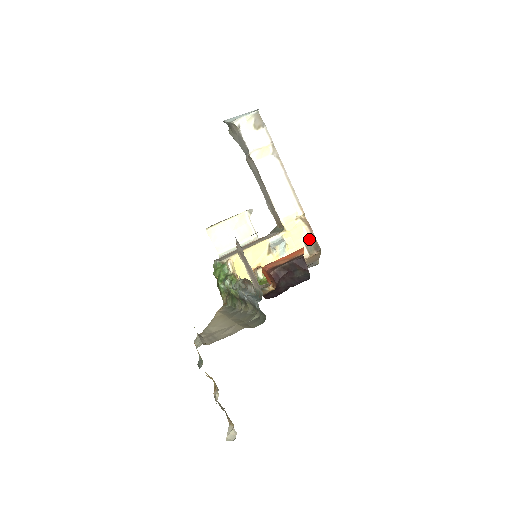
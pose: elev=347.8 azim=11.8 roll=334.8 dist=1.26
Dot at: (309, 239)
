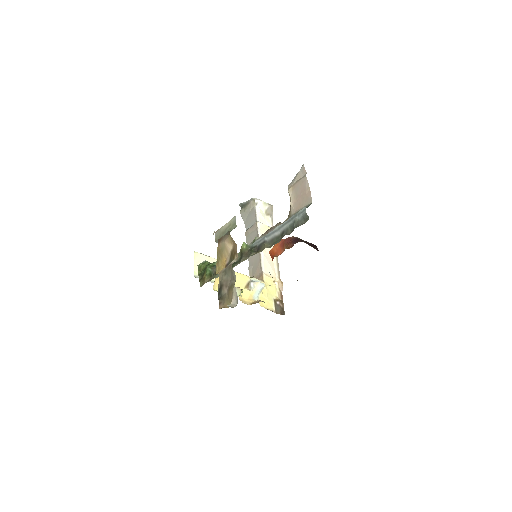
Dot at: (279, 301)
